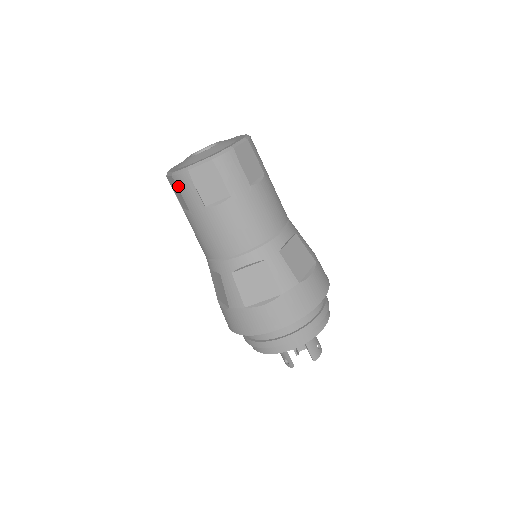
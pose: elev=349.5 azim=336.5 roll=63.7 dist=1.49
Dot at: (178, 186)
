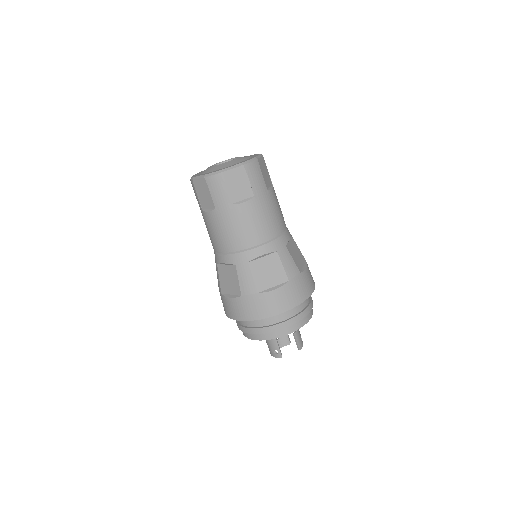
Dot at: (209, 186)
